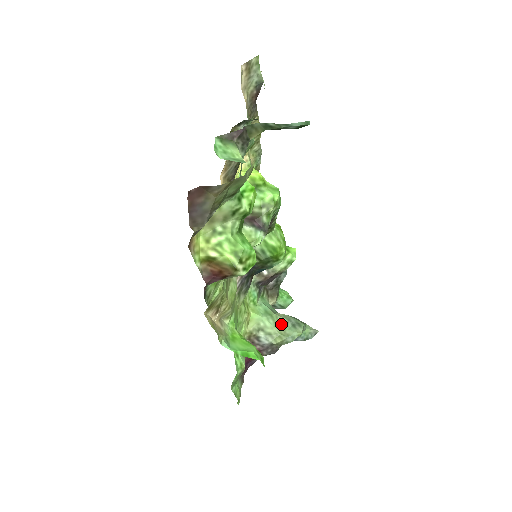
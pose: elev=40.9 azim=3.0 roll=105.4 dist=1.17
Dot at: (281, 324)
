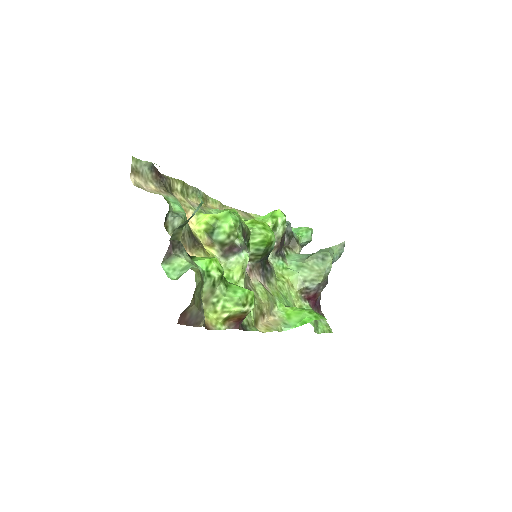
Dot at: (314, 266)
